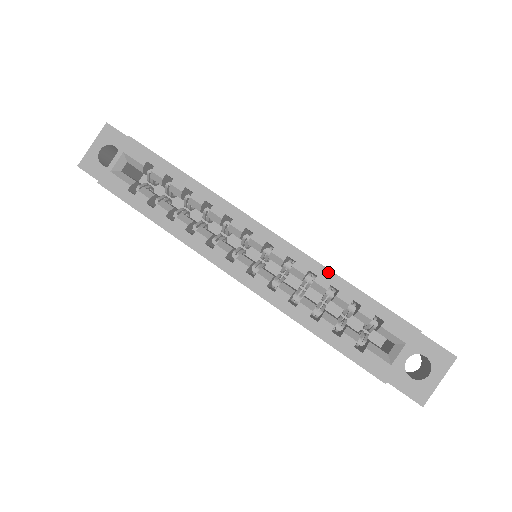
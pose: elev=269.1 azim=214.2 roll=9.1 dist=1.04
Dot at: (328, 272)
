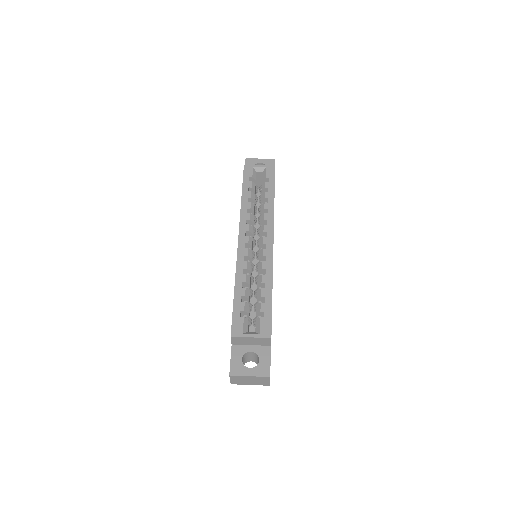
Dot at: (271, 278)
